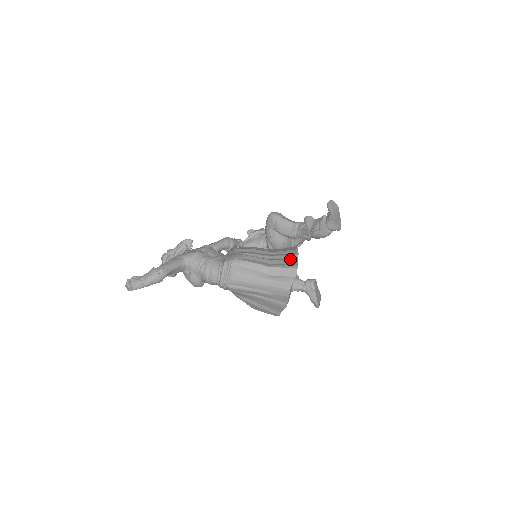
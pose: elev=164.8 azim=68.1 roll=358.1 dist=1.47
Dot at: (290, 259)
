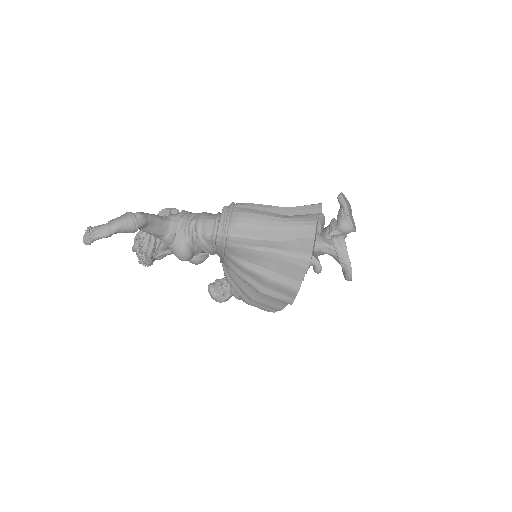
Dot at: occluded
